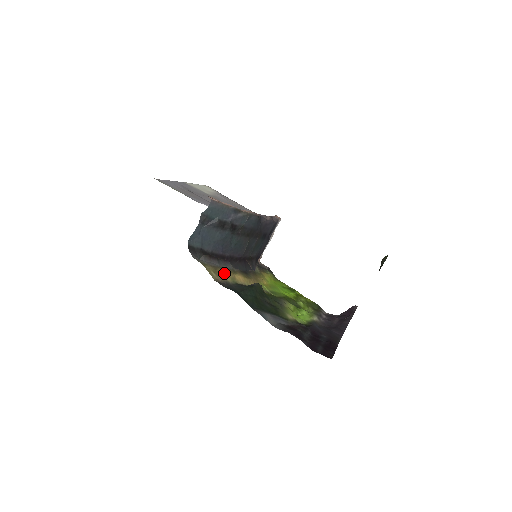
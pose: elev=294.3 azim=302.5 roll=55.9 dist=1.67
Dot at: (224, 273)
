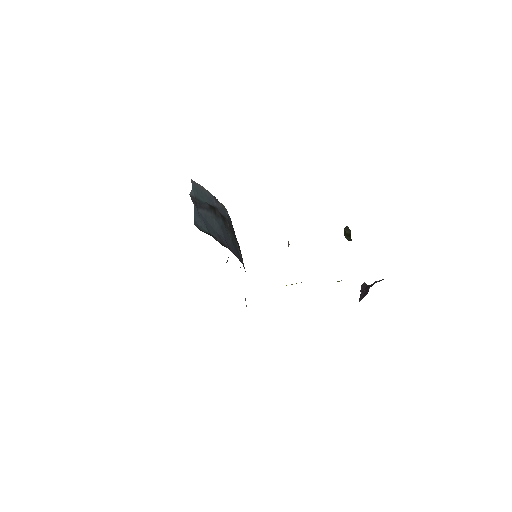
Dot at: occluded
